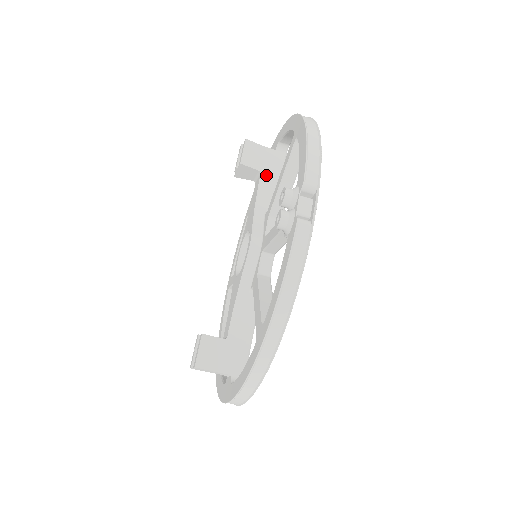
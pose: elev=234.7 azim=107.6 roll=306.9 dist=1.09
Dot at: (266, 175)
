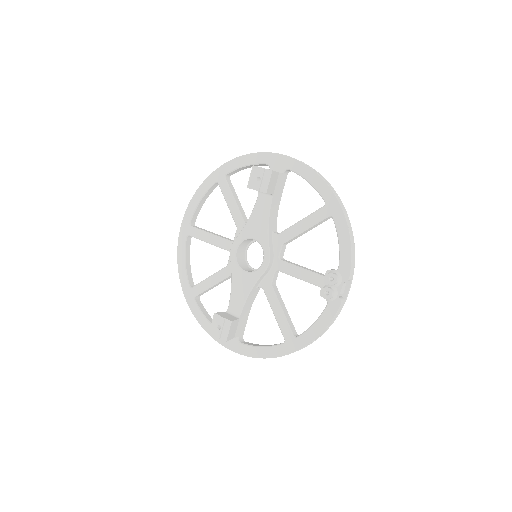
Dot at: (275, 197)
